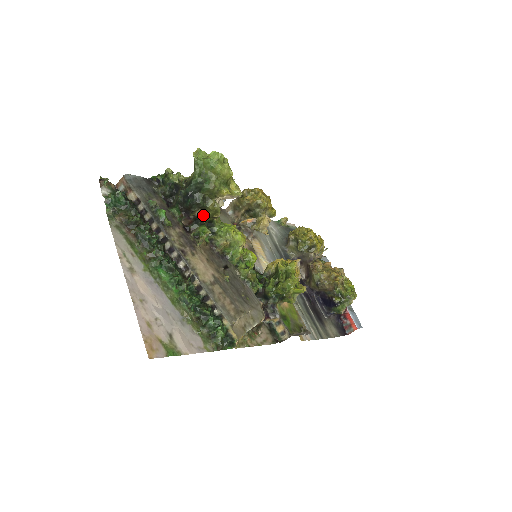
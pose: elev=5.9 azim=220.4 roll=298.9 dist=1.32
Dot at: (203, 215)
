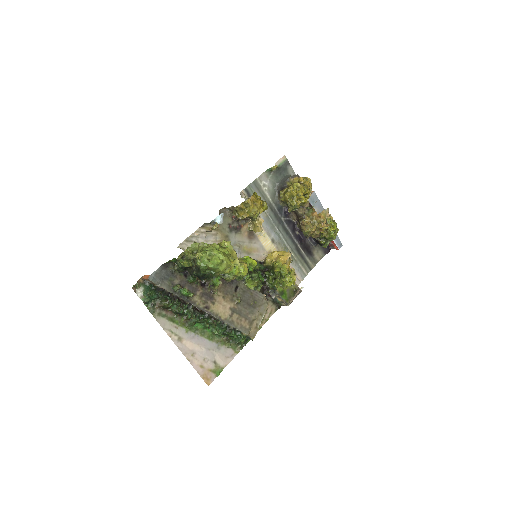
Dot at: occluded
